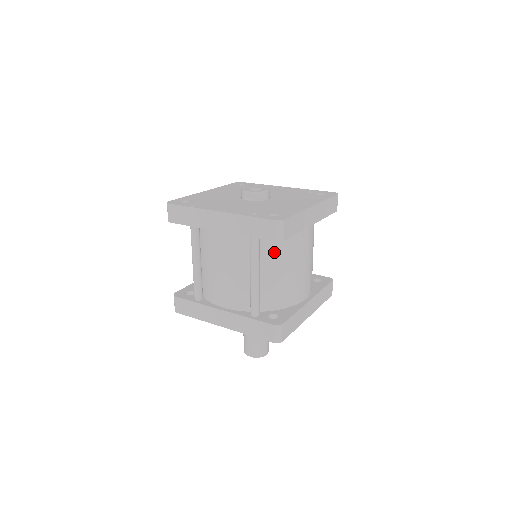
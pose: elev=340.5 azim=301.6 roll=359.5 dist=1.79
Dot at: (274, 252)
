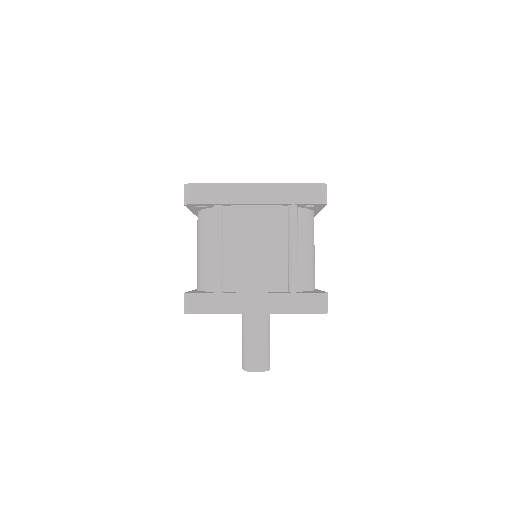
Dot at: (303, 228)
